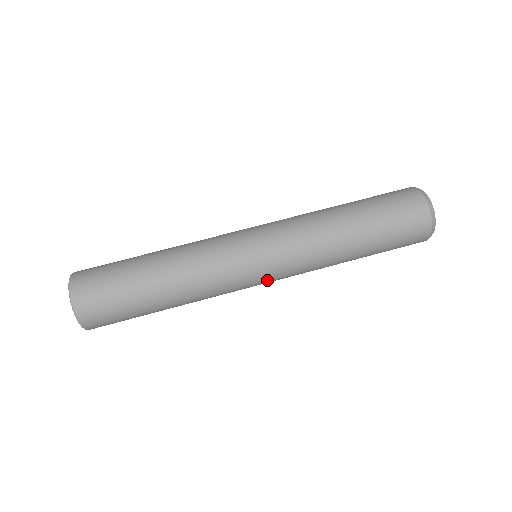
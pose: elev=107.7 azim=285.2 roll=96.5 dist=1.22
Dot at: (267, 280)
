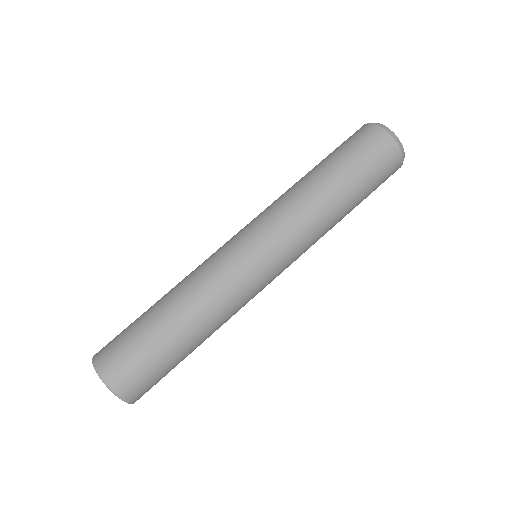
Dot at: occluded
